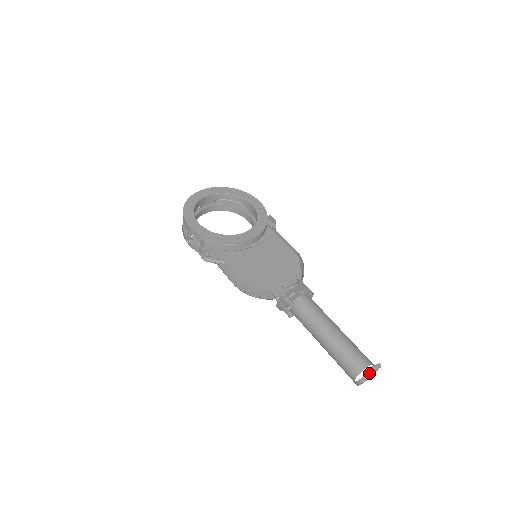
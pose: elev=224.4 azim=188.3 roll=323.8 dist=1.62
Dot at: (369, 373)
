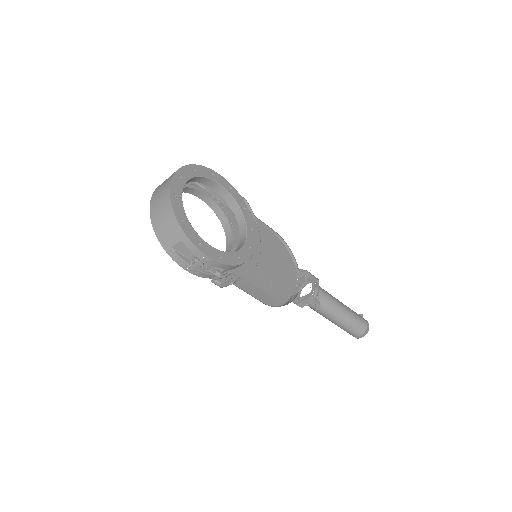
Dot at: occluded
